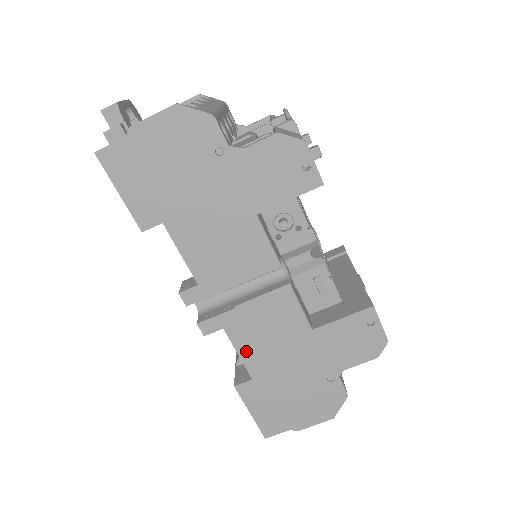
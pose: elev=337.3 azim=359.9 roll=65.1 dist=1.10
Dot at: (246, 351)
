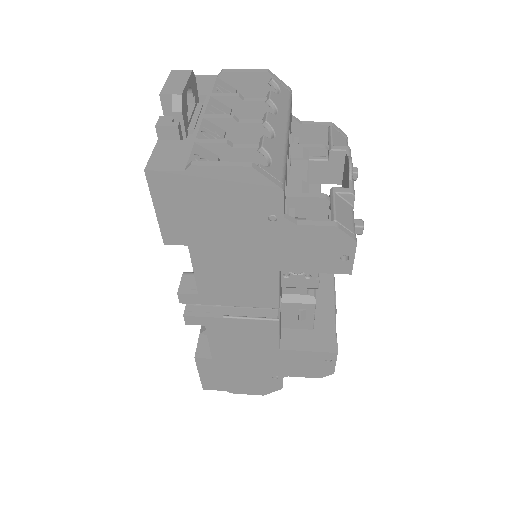
Dot at: (217, 343)
